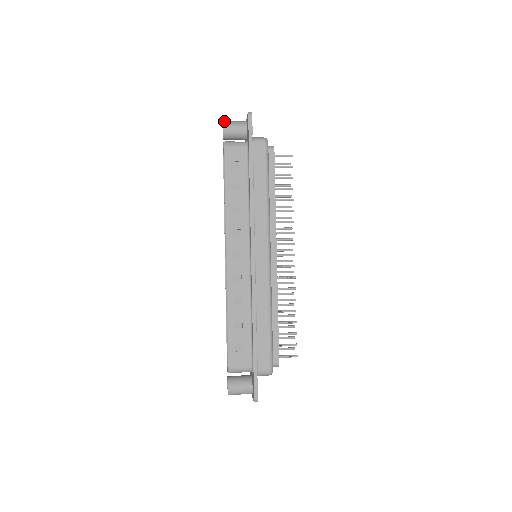
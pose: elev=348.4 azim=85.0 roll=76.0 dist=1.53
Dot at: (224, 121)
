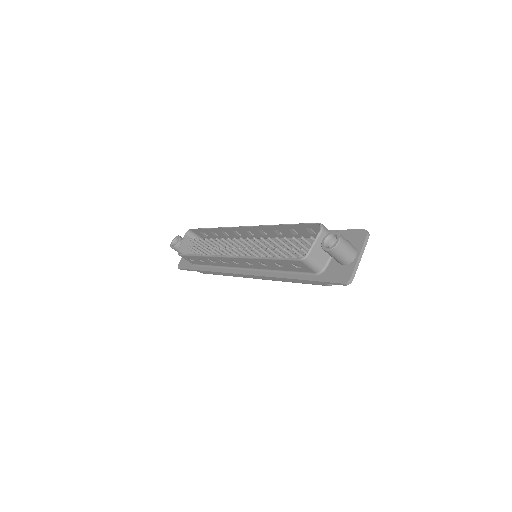
Dot at: (174, 239)
